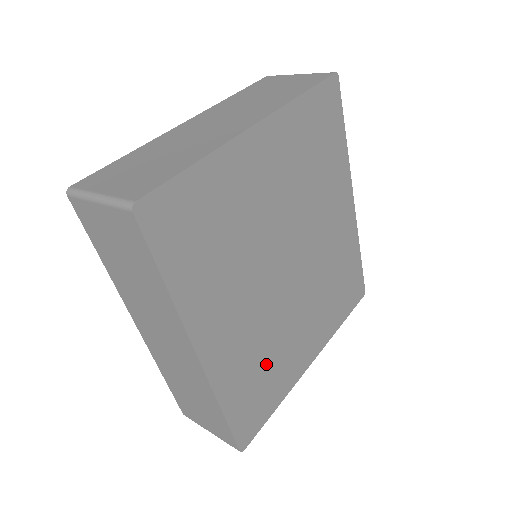
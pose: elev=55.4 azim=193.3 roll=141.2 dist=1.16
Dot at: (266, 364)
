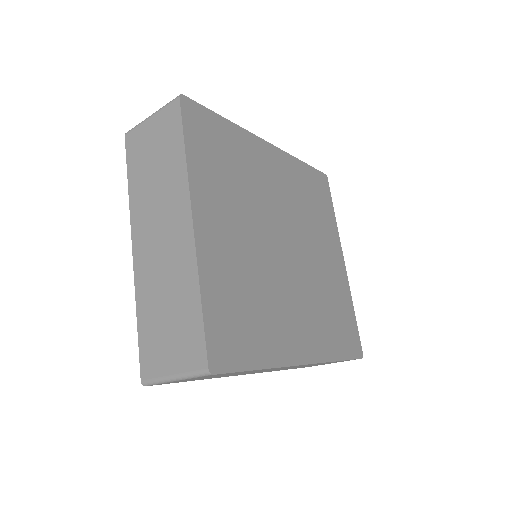
Dot at: (330, 306)
